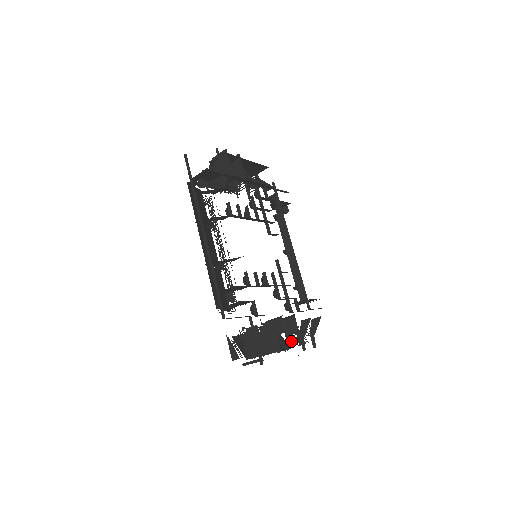
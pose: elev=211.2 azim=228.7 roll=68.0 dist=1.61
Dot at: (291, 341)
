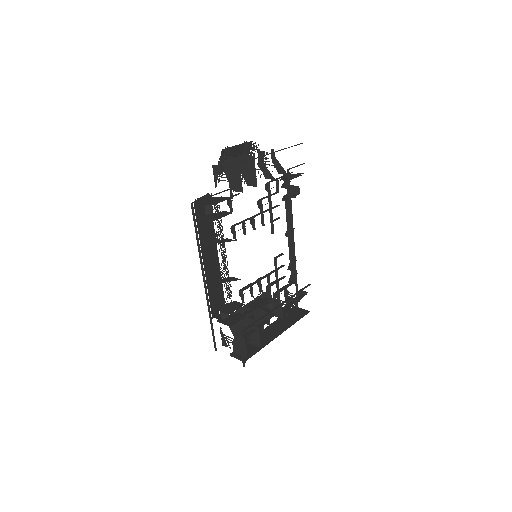
Dot at: occluded
